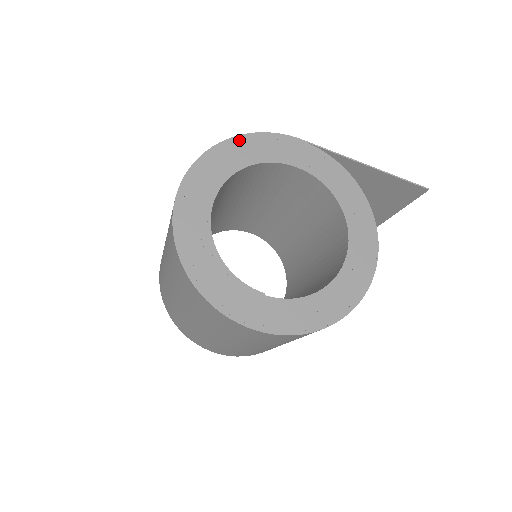
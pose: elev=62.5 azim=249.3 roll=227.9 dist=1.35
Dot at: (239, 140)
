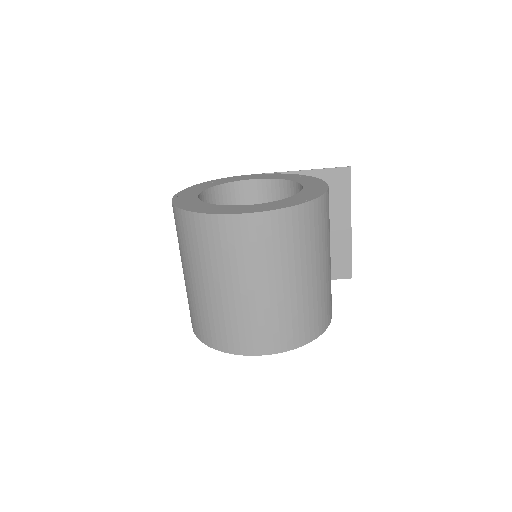
Dot at: (209, 182)
